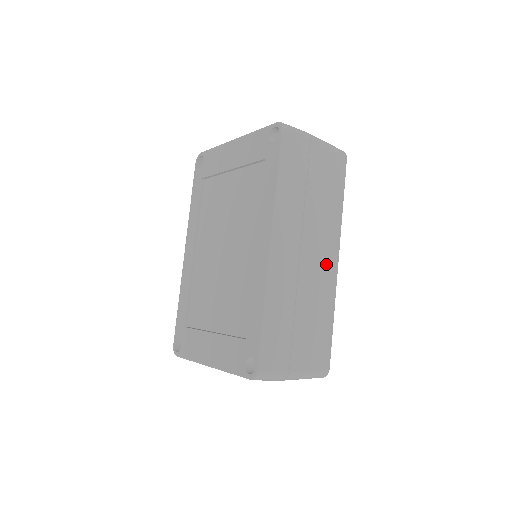
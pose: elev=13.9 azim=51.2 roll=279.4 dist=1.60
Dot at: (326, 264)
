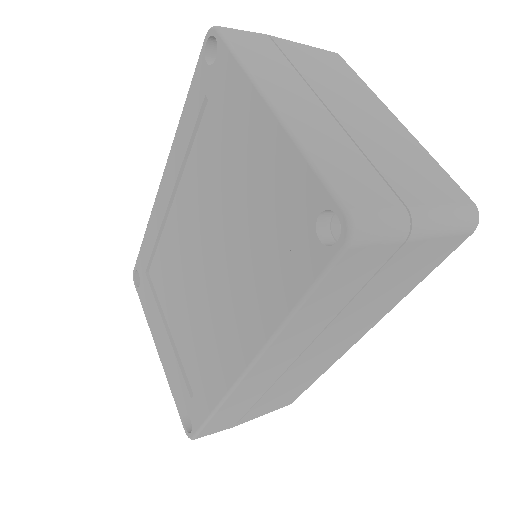
Dot at: (336, 350)
